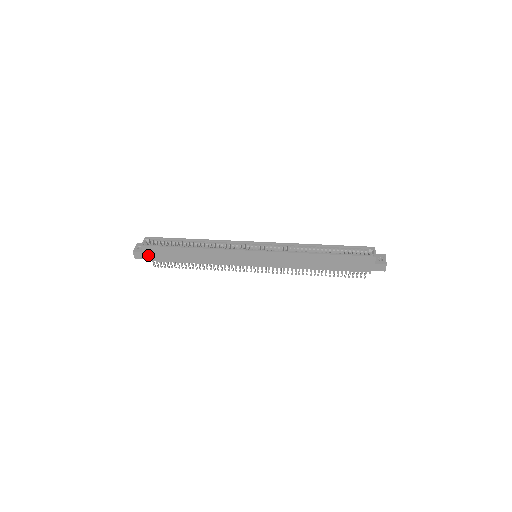
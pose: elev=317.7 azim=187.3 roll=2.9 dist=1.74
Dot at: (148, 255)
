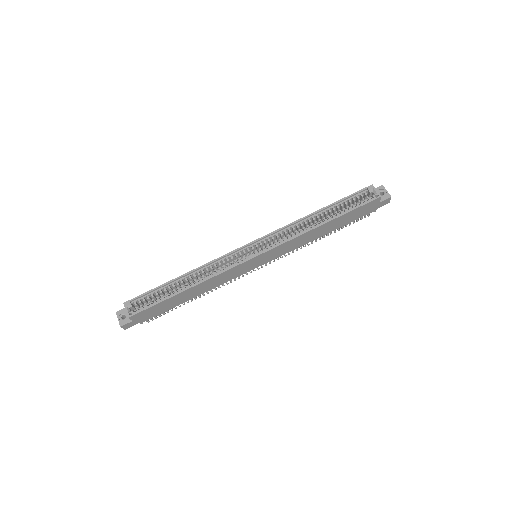
Dot at: (139, 320)
